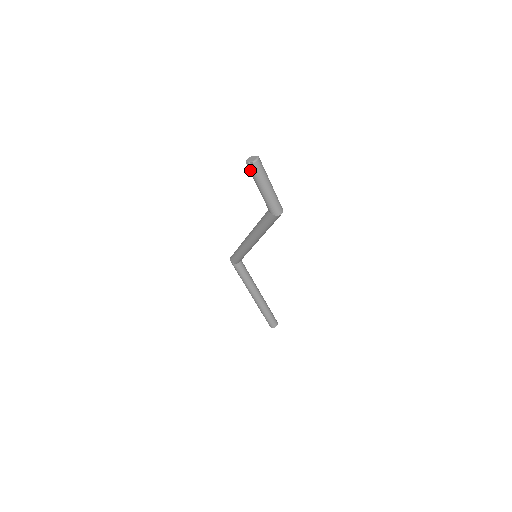
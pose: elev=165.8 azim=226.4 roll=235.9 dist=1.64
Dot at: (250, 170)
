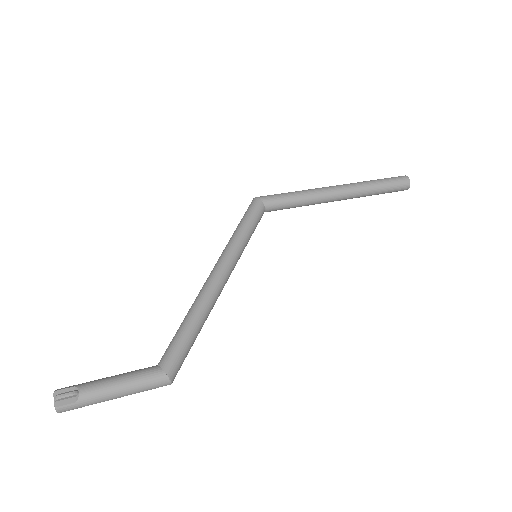
Dot at: occluded
